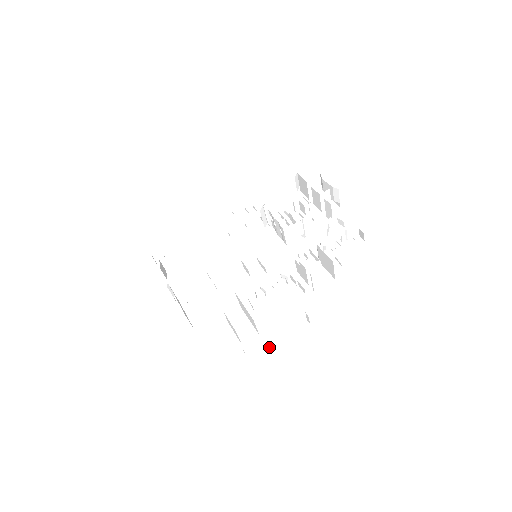
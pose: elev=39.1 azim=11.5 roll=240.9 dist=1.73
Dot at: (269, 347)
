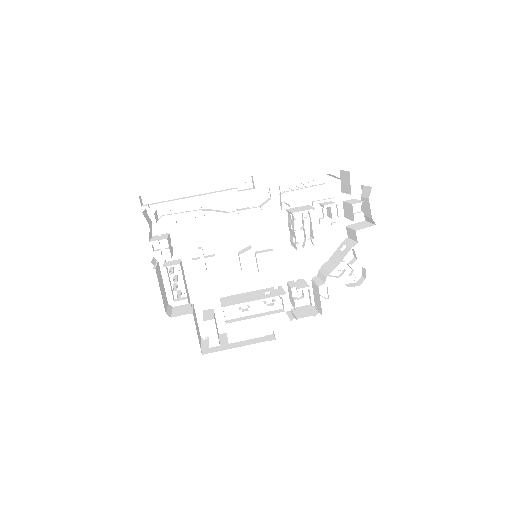
Dot at: (231, 342)
